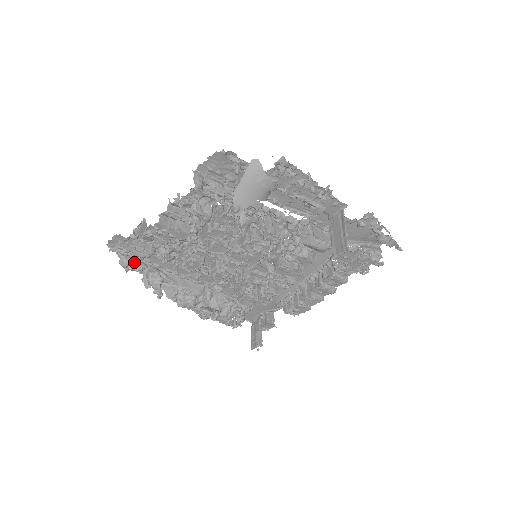
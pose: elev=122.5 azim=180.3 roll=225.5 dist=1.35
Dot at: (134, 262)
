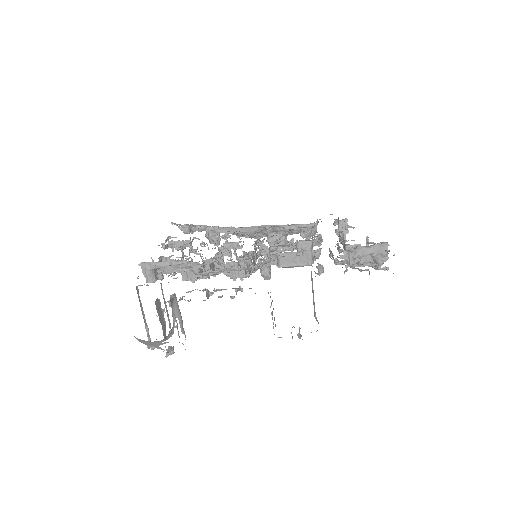
Dot at: occluded
